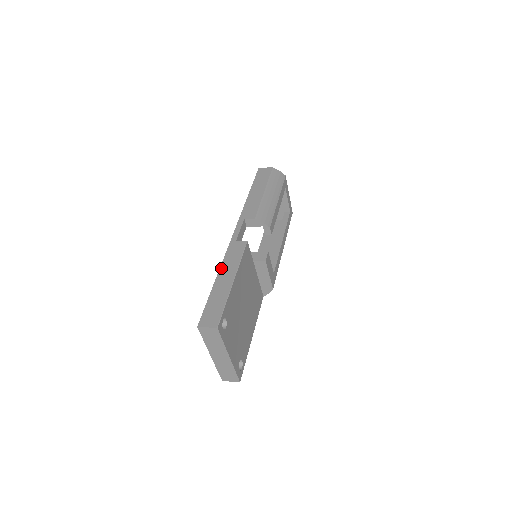
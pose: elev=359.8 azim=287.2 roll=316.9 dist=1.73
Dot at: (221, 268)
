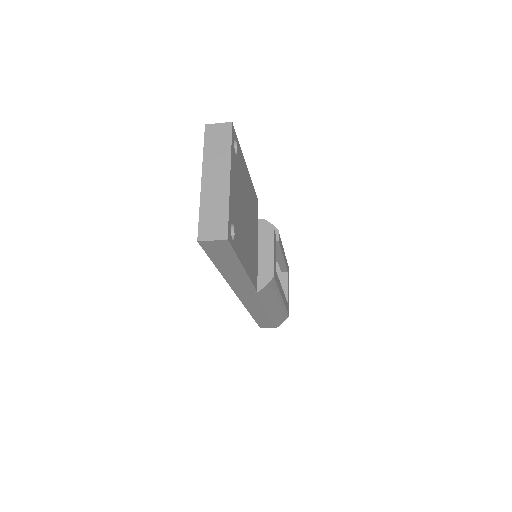
Dot at: occluded
